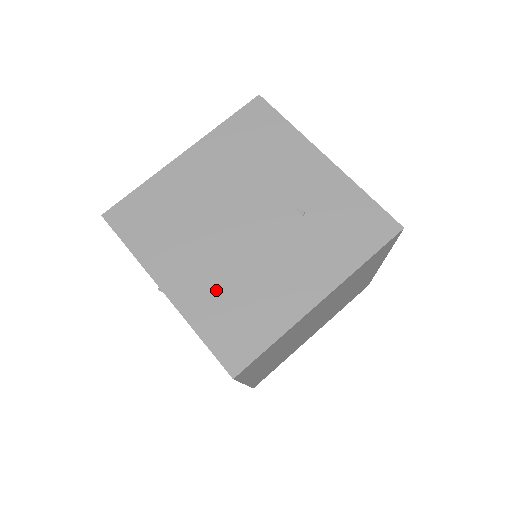
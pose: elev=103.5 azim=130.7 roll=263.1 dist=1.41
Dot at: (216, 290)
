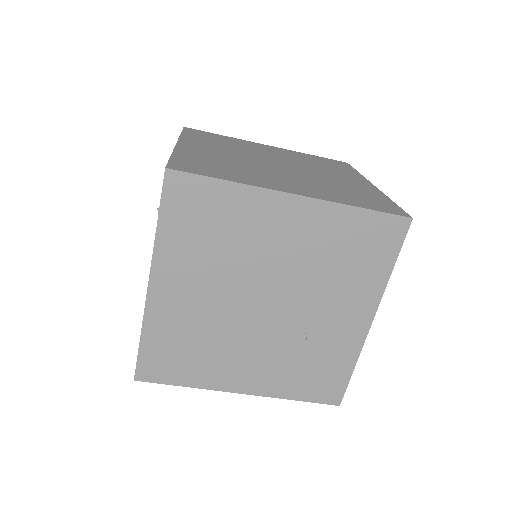
Dot at: (186, 324)
